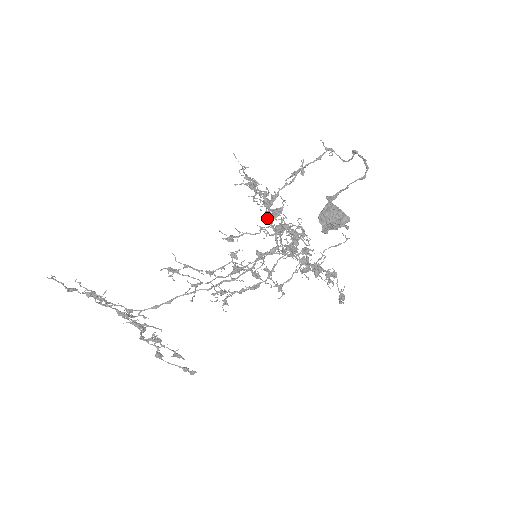
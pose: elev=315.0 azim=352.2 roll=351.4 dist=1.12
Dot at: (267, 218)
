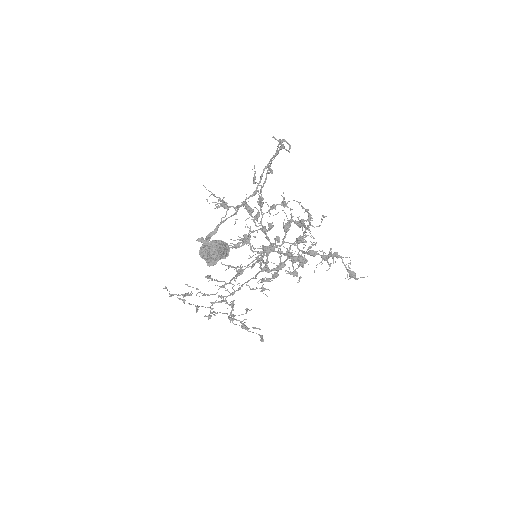
Dot at: (261, 219)
